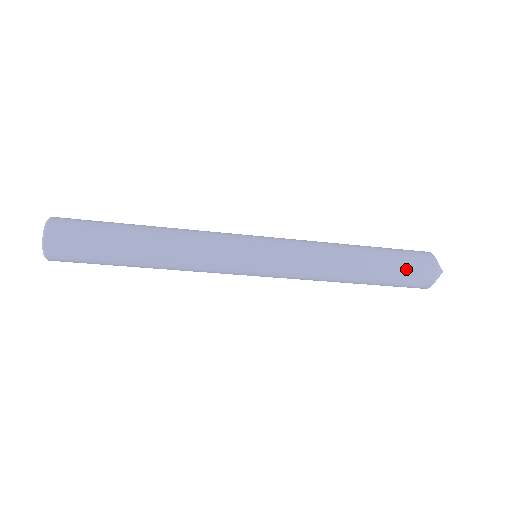
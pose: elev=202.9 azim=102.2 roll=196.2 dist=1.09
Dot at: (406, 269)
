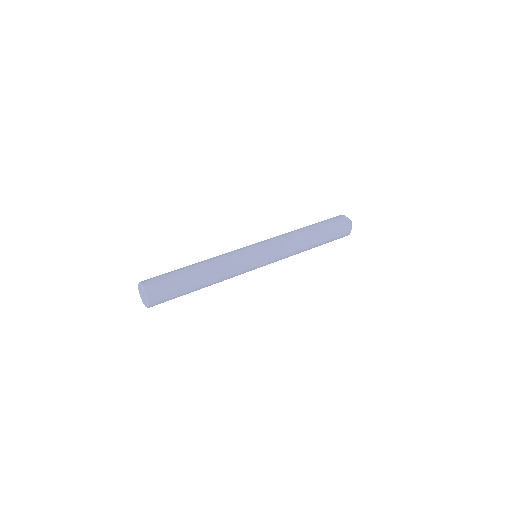
Dot at: (336, 231)
